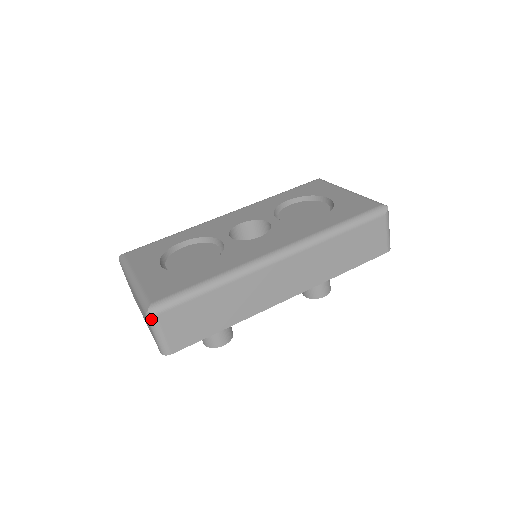
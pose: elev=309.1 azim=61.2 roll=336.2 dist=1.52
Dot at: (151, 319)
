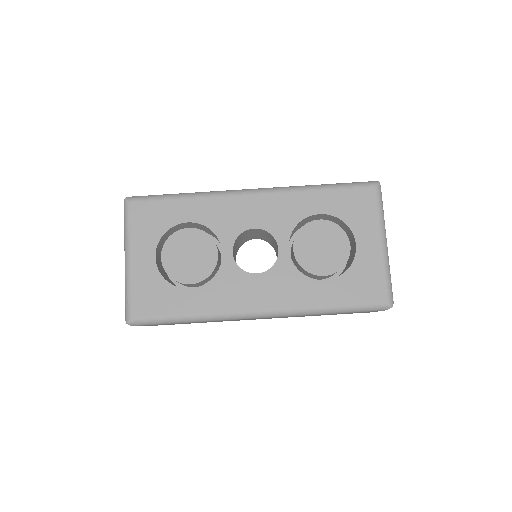
Dot at: occluded
